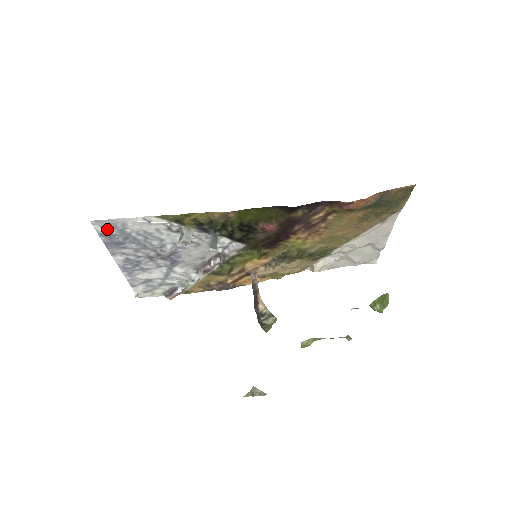
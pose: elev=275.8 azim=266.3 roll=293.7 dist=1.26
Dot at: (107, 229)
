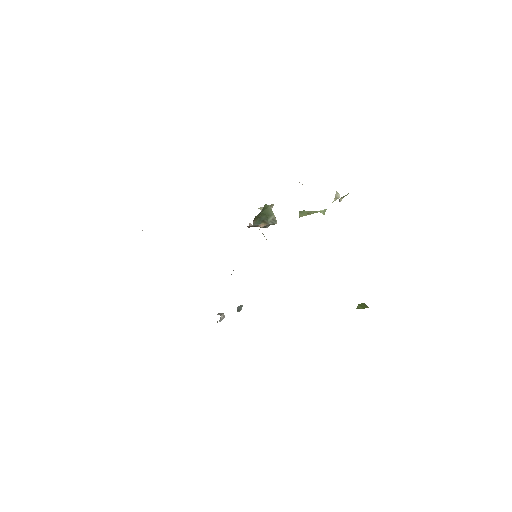
Dot at: occluded
